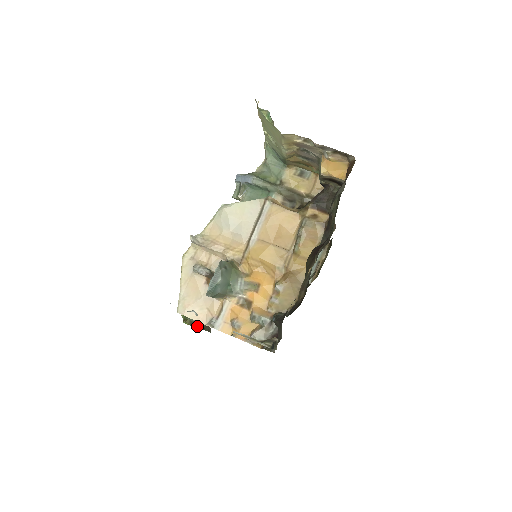
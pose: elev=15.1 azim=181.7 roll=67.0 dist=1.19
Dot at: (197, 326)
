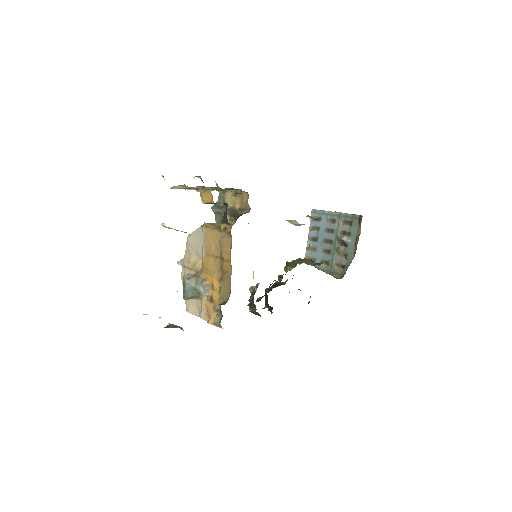
Dot at: (253, 313)
